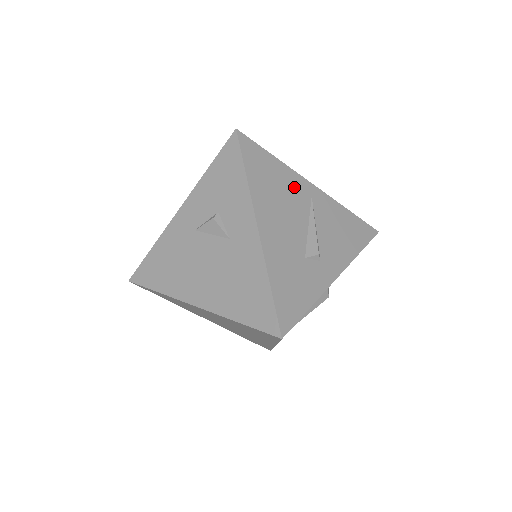
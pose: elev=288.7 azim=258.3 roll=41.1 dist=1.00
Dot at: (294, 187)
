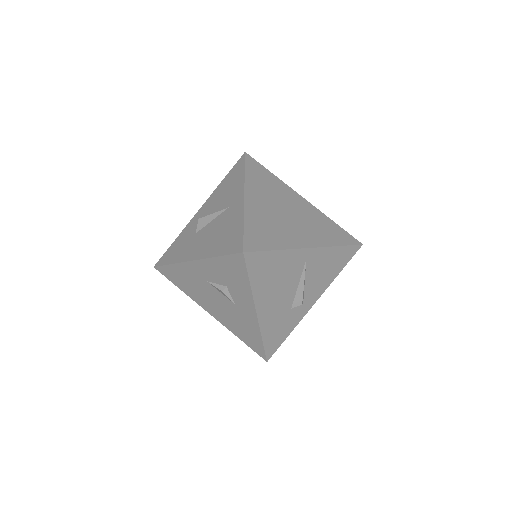
Dot at: (291, 263)
